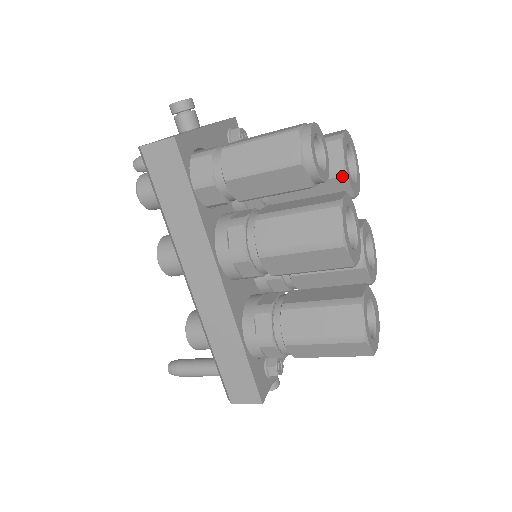
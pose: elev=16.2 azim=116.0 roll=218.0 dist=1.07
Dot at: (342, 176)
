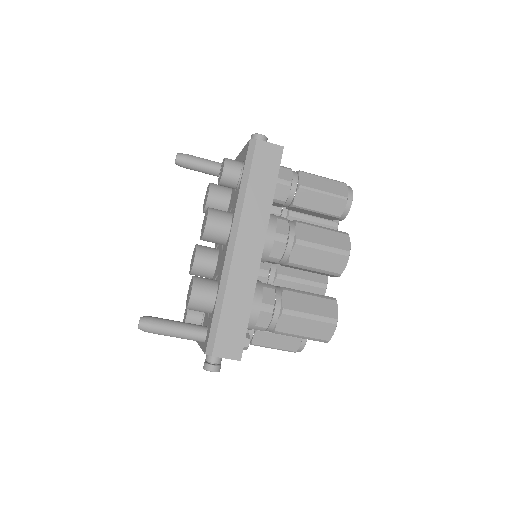
Dot at: (336, 227)
